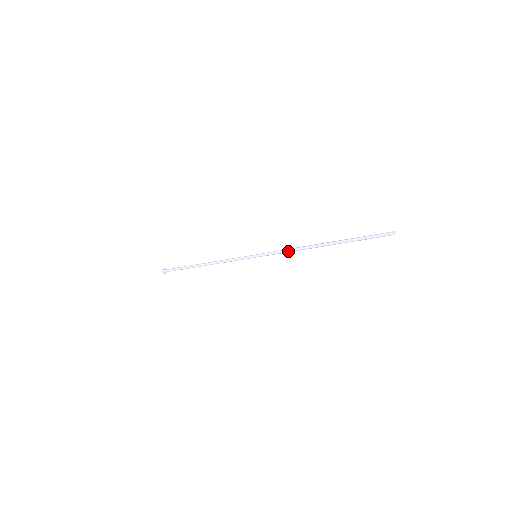
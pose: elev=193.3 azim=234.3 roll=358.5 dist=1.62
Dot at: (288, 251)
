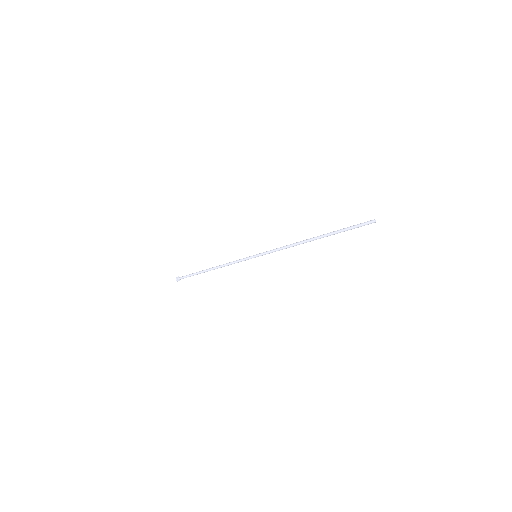
Dot at: (283, 247)
